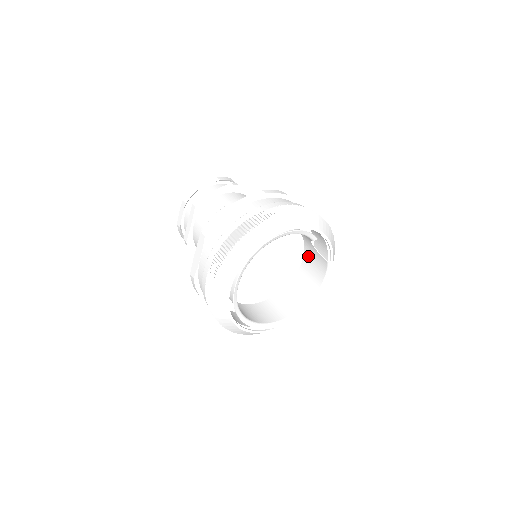
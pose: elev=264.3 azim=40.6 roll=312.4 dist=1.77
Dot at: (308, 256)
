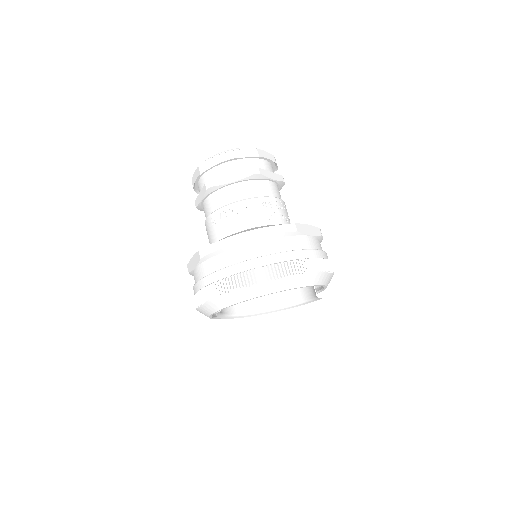
Dot at: occluded
